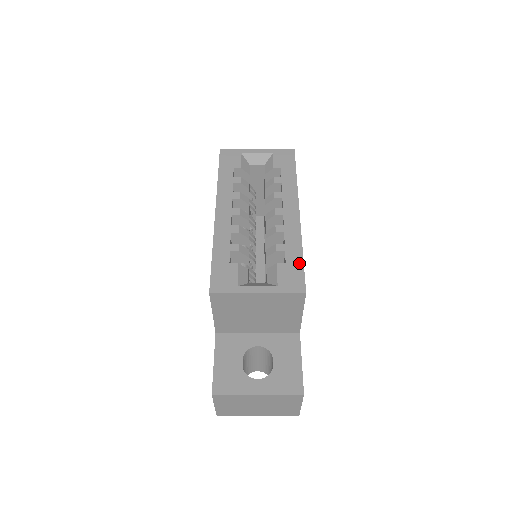
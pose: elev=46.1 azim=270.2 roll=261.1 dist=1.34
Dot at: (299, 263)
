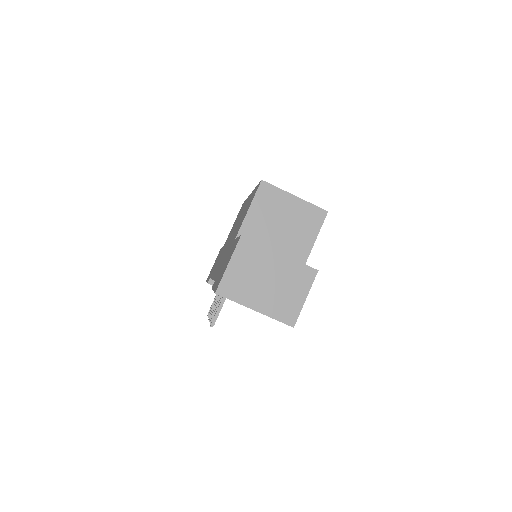
Dot at: occluded
